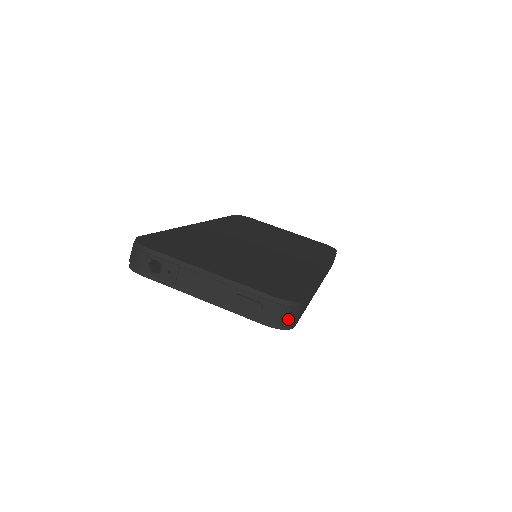
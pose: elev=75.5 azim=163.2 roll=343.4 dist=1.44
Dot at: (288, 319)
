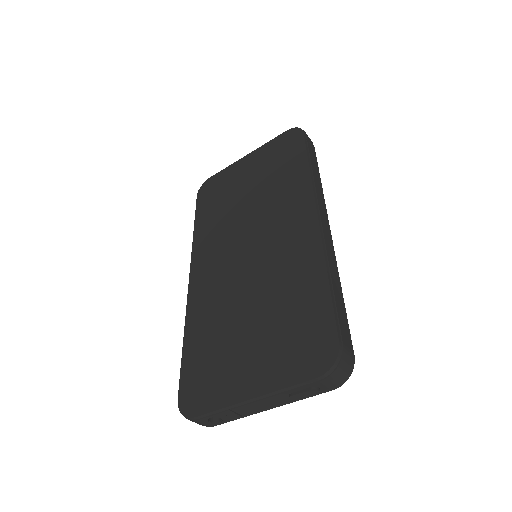
Dot at: (345, 372)
